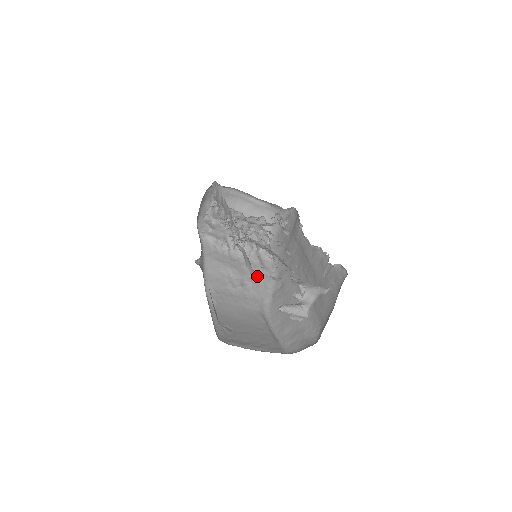
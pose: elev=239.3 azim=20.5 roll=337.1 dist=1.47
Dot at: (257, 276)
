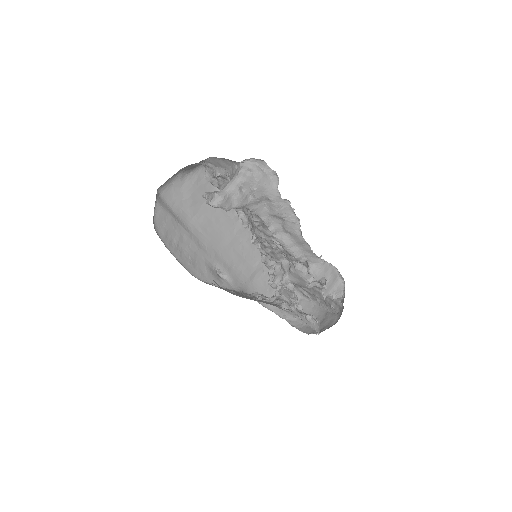
Dot at: occluded
